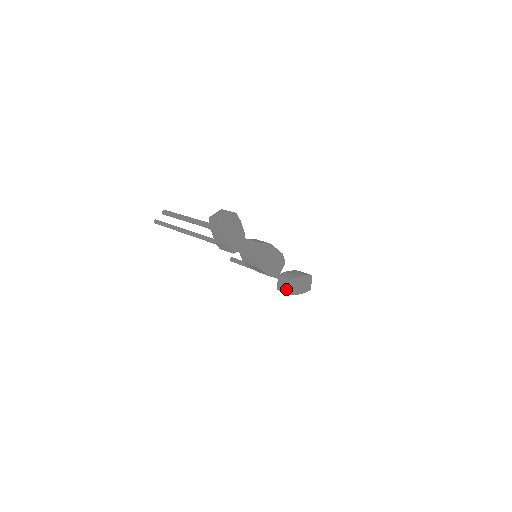
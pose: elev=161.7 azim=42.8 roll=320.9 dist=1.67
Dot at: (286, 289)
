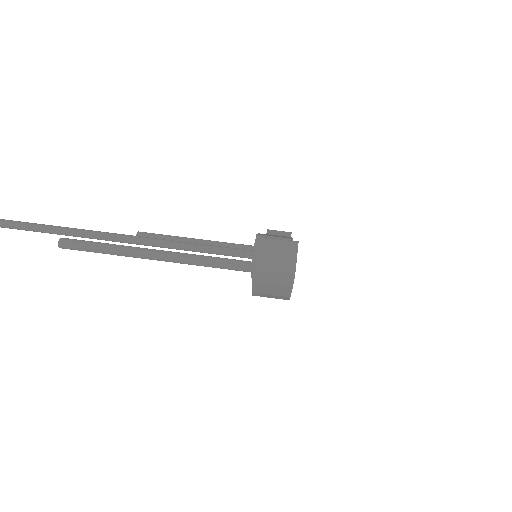
Dot at: occluded
